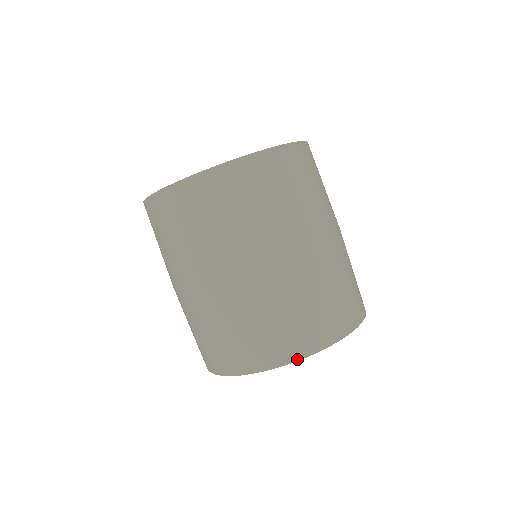
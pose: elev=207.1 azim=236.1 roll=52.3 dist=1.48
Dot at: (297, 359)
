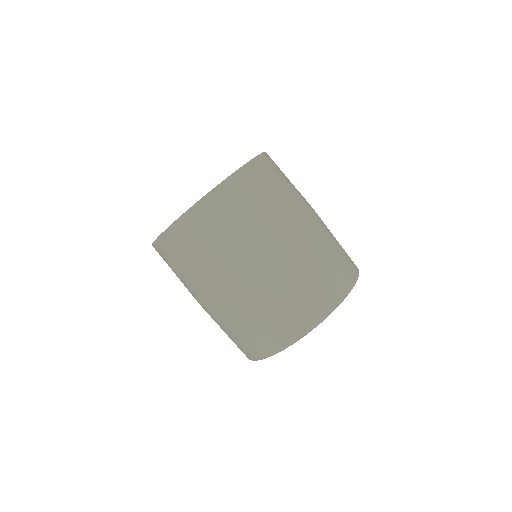
Dot at: (339, 303)
